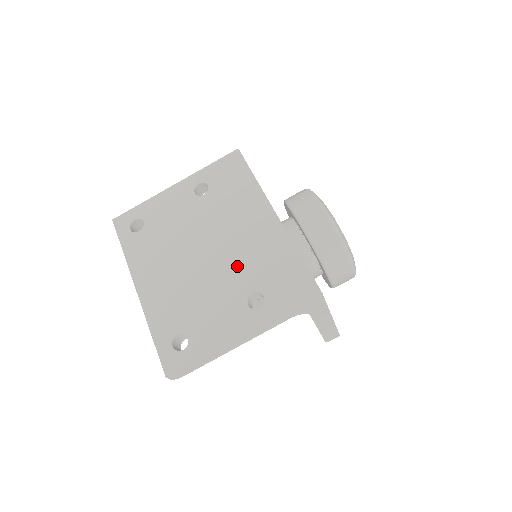
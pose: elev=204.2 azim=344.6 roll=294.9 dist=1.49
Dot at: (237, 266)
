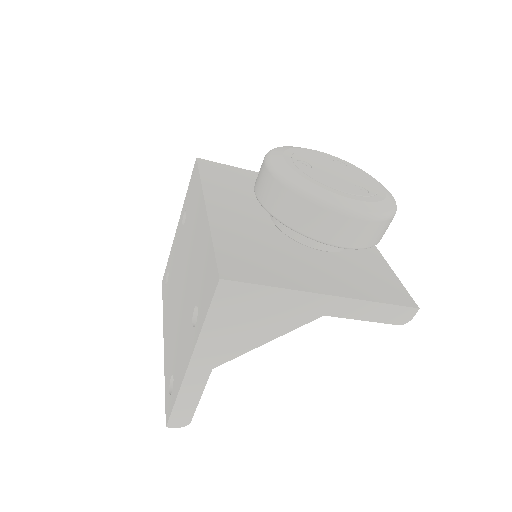
Dot at: (190, 283)
